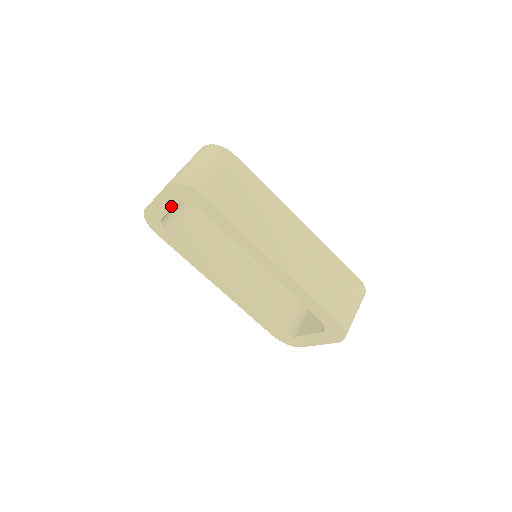
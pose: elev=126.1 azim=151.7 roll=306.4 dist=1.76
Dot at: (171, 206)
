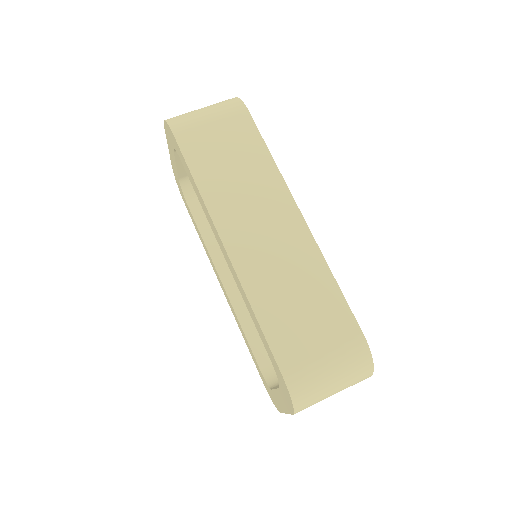
Dot at: (174, 159)
